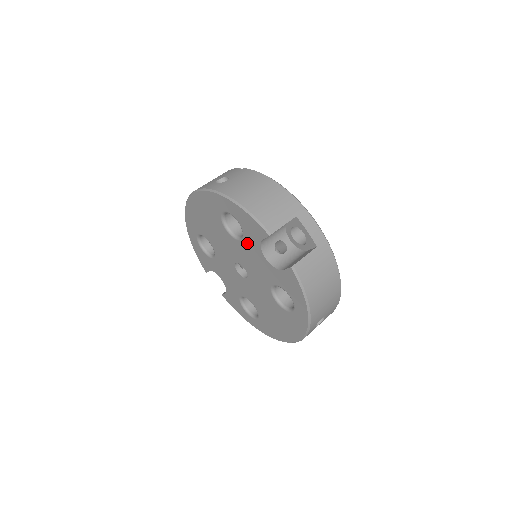
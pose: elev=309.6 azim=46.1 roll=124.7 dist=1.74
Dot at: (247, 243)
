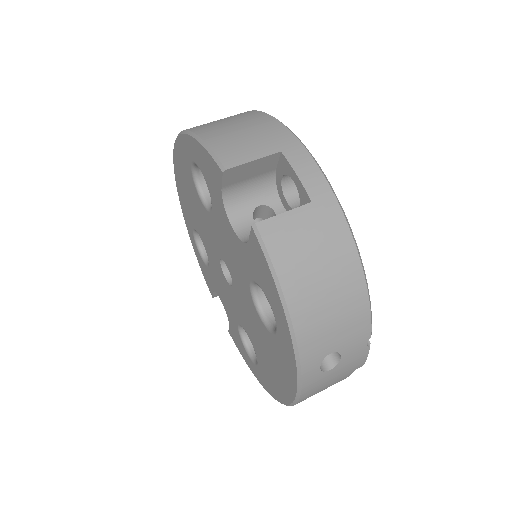
Dot at: (216, 210)
